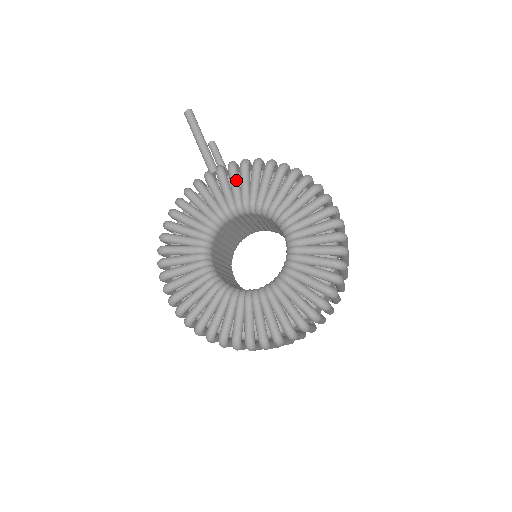
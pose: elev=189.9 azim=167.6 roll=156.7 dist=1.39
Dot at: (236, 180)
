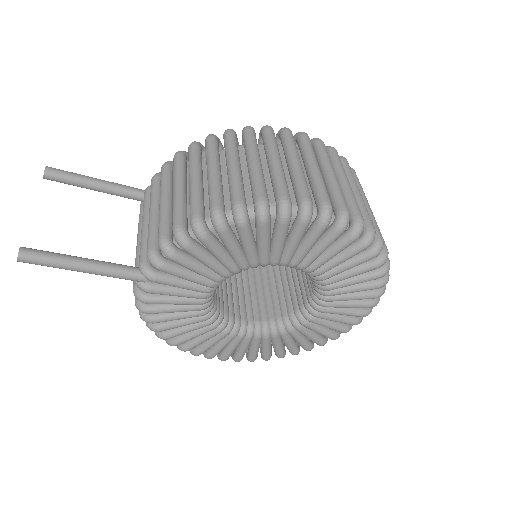
Dot at: (183, 273)
